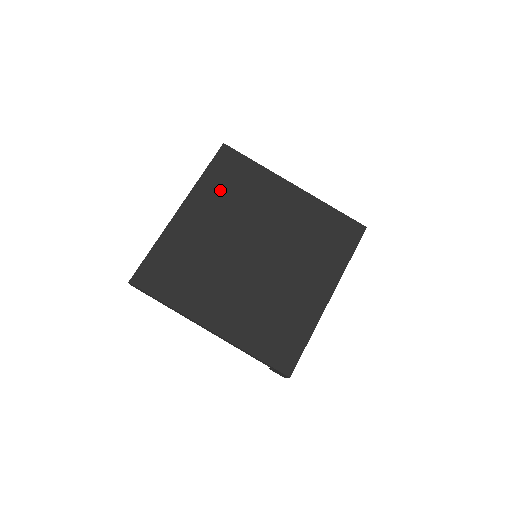
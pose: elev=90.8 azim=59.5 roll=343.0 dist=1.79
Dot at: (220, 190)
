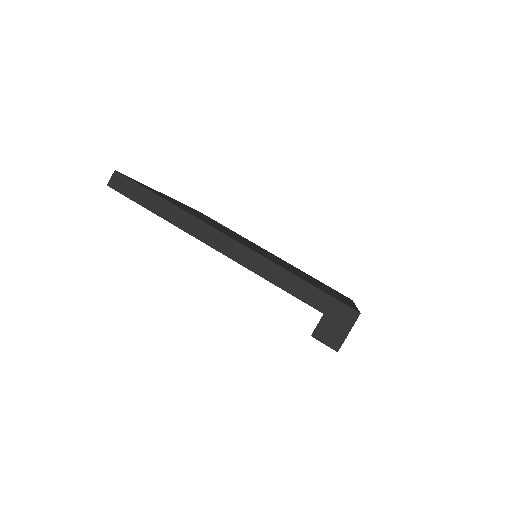
Dot at: occluded
